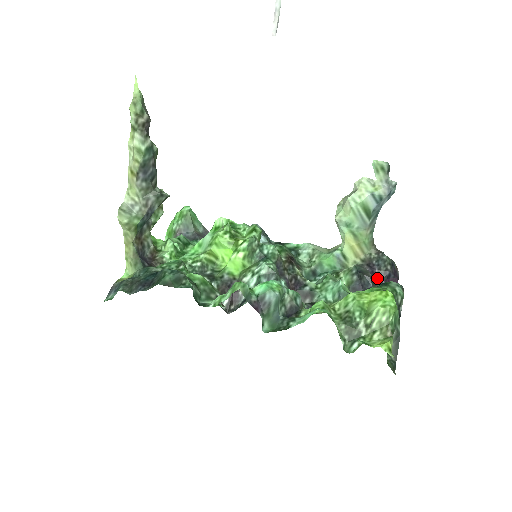
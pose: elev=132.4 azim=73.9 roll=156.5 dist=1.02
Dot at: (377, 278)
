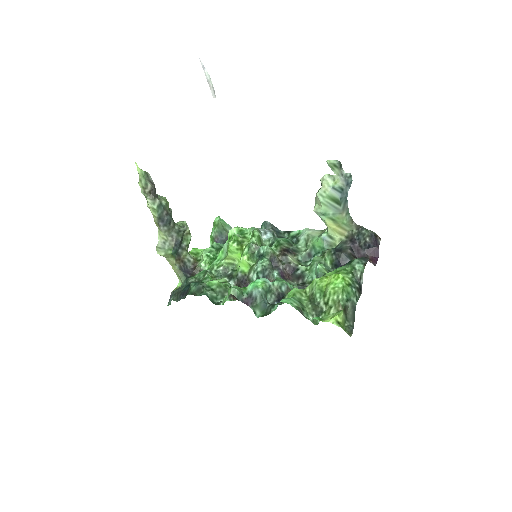
Dot at: (358, 250)
